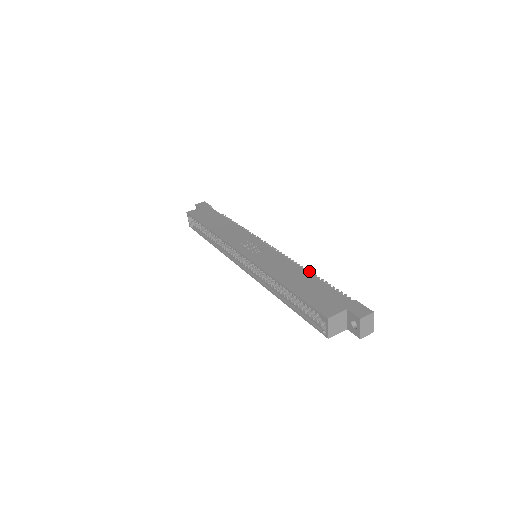
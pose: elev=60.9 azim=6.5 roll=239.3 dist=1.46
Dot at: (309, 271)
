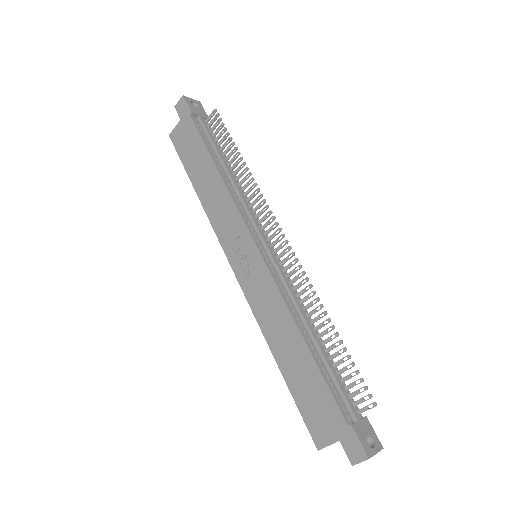
Dot at: (318, 301)
